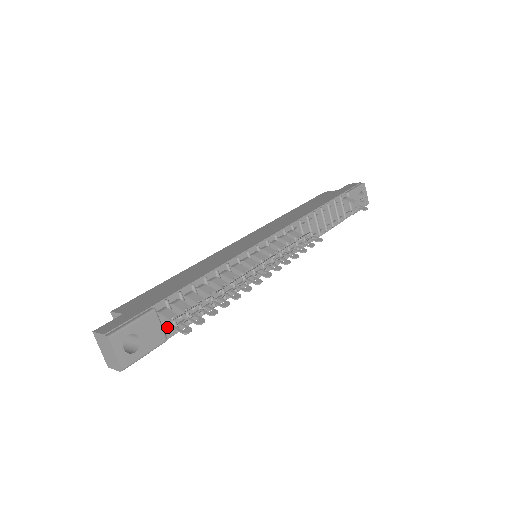
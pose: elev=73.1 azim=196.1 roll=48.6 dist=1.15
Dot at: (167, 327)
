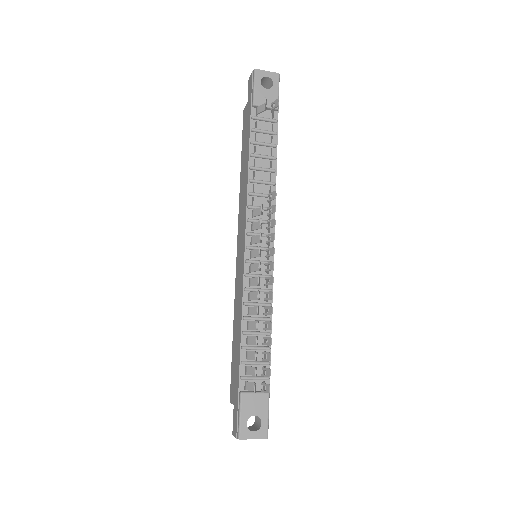
Dot at: (260, 385)
